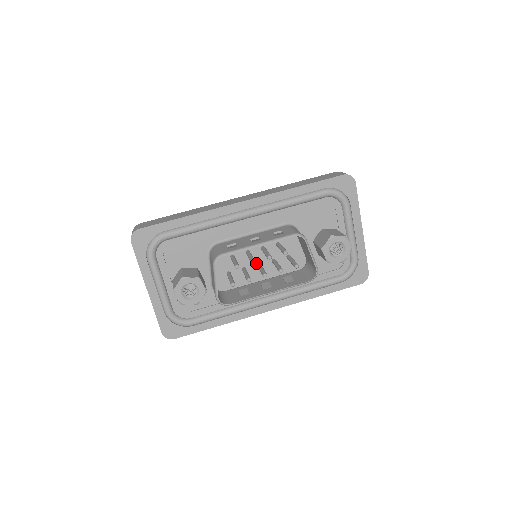
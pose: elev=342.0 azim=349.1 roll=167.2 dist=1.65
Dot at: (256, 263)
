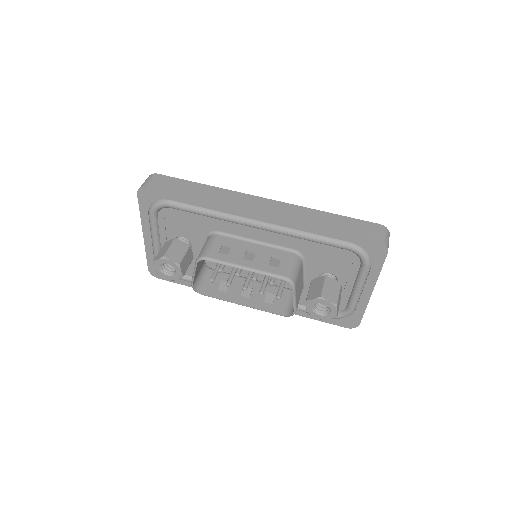
Dot at: occluded
